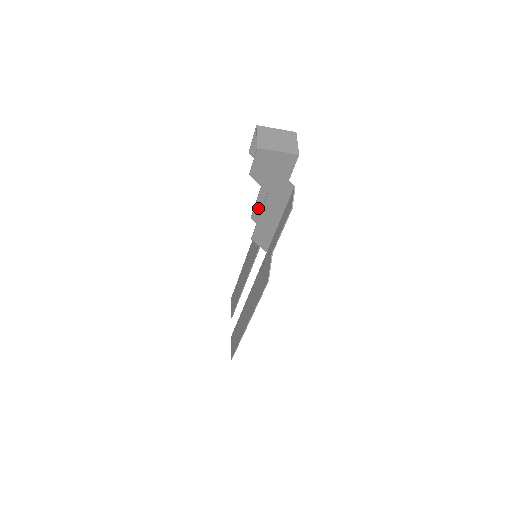
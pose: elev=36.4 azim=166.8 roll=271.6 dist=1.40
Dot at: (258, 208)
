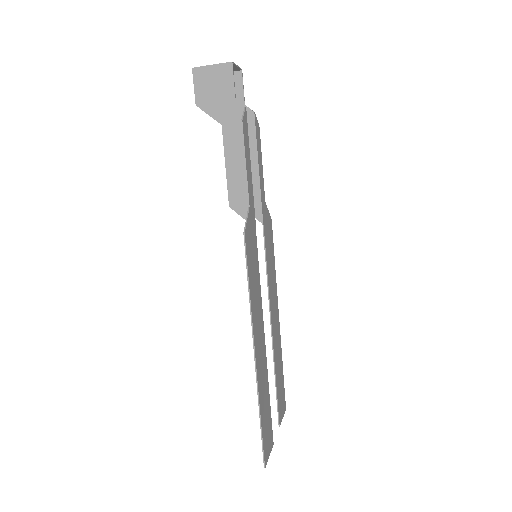
Dot at: occluded
